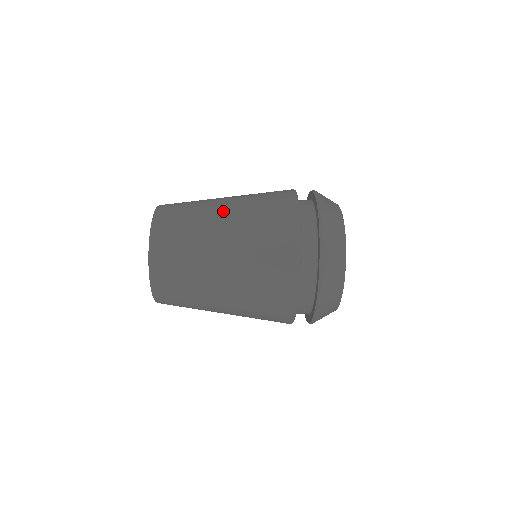
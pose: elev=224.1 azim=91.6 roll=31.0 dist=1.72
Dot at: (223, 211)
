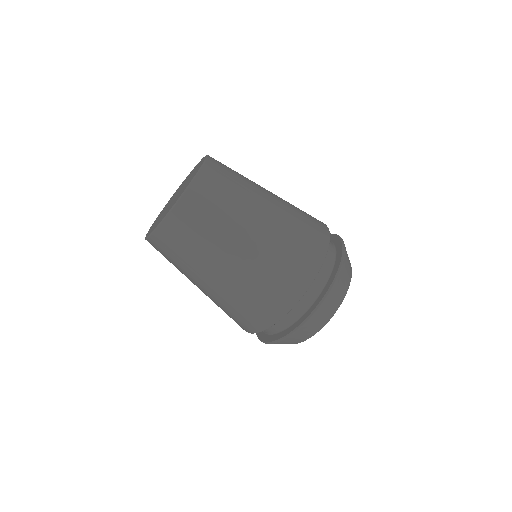
Dot at: (269, 196)
